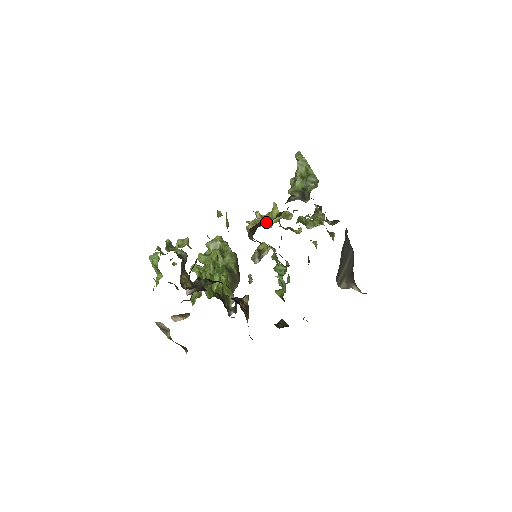
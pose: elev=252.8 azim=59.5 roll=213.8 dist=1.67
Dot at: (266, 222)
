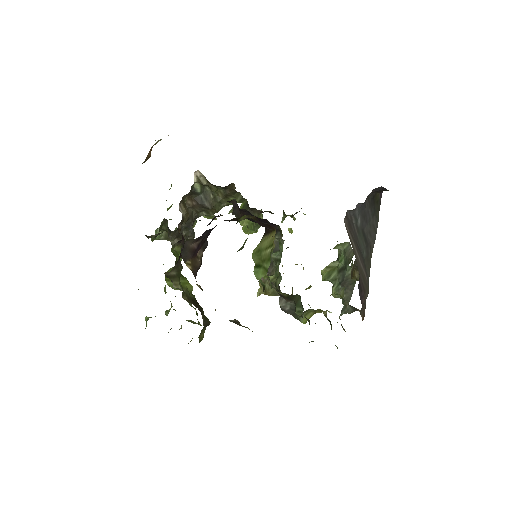
Dot at: occluded
